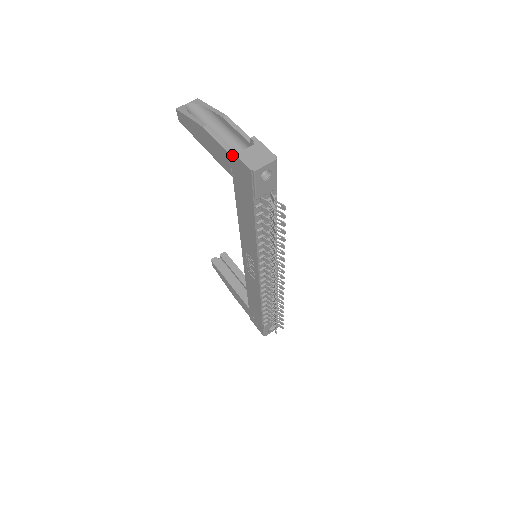
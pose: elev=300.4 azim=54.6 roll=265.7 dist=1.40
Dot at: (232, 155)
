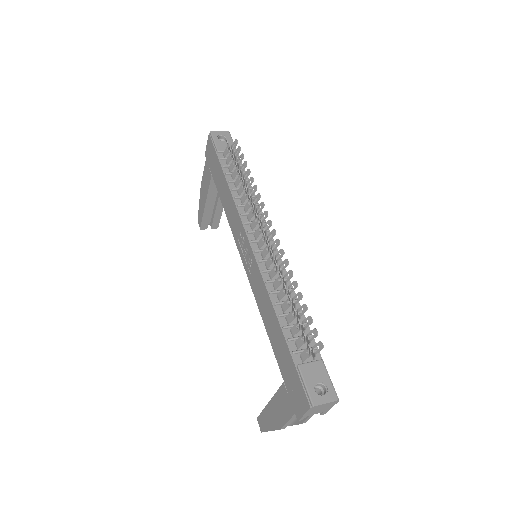
Dot at: (206, 155)
